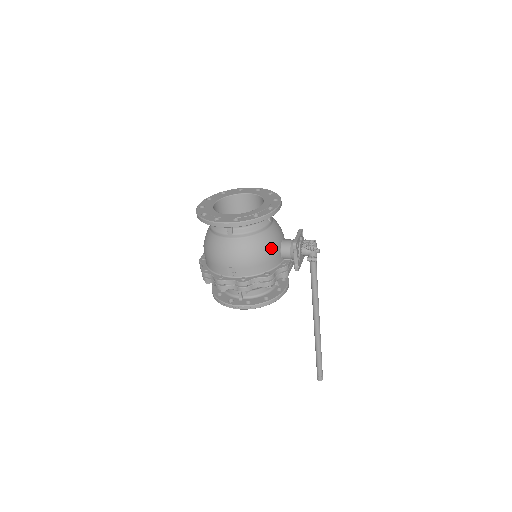
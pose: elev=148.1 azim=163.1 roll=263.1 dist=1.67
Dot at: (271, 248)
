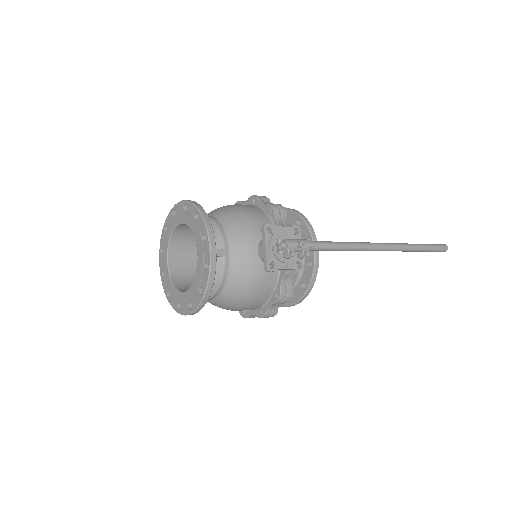
Dot at: (252, 280)
